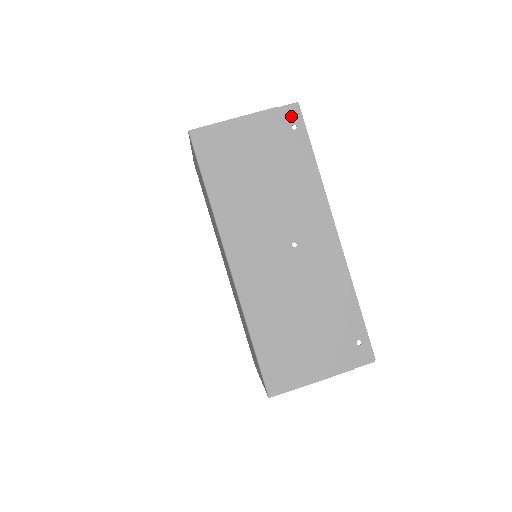
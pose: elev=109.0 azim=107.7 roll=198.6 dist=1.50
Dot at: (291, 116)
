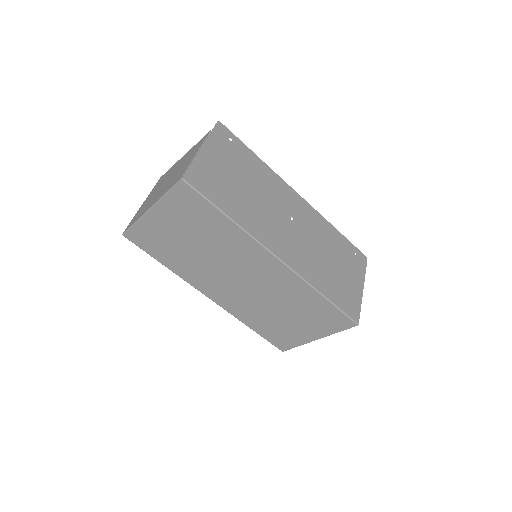
Dot at: (223, 132)
